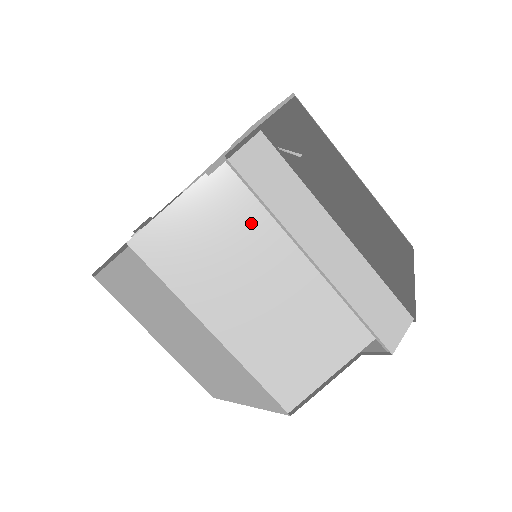
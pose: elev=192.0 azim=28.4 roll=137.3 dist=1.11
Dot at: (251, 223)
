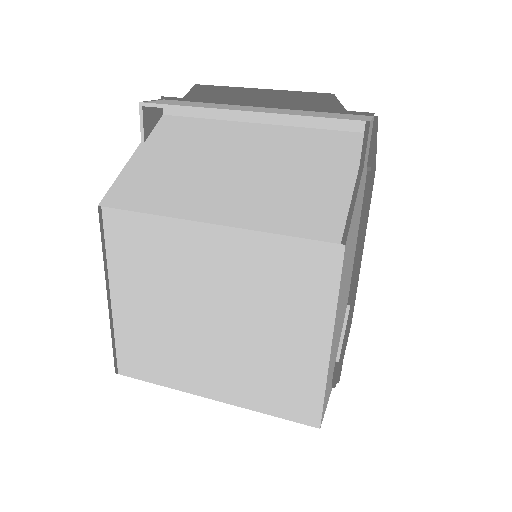
Dot at: (194, 147)
